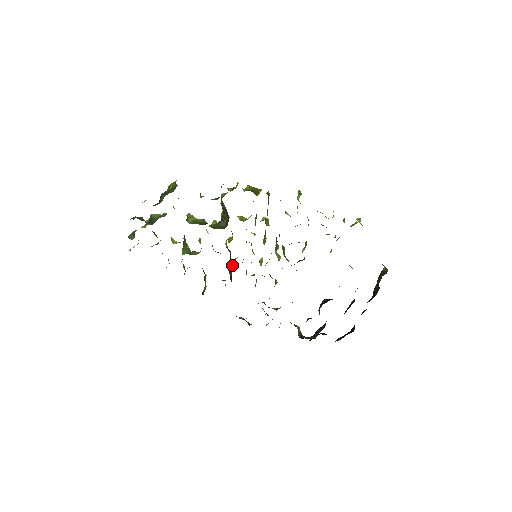
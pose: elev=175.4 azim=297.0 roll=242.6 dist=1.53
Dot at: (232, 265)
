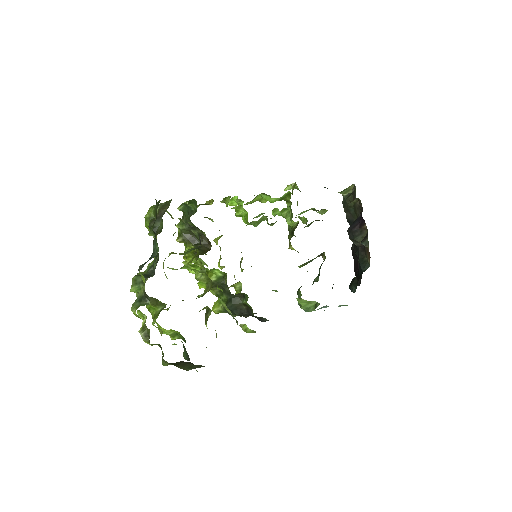
Dot at: (225, 303)
